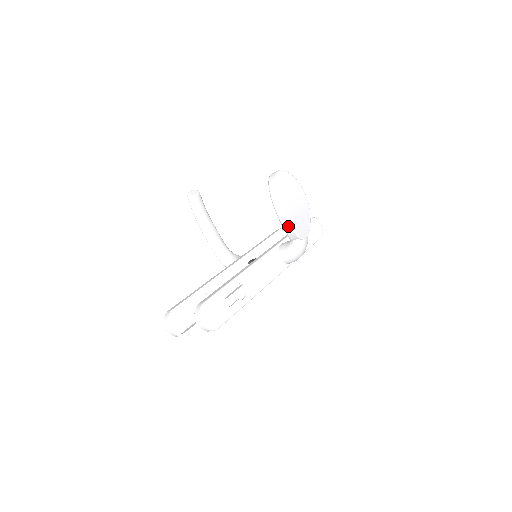
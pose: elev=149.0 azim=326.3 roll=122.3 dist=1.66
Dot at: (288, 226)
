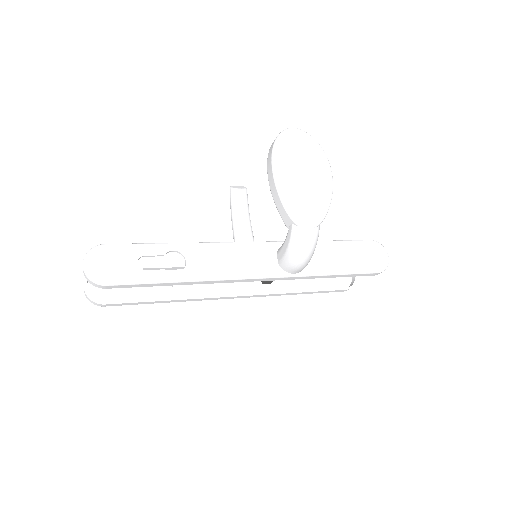
Dot at: (277, 196)
